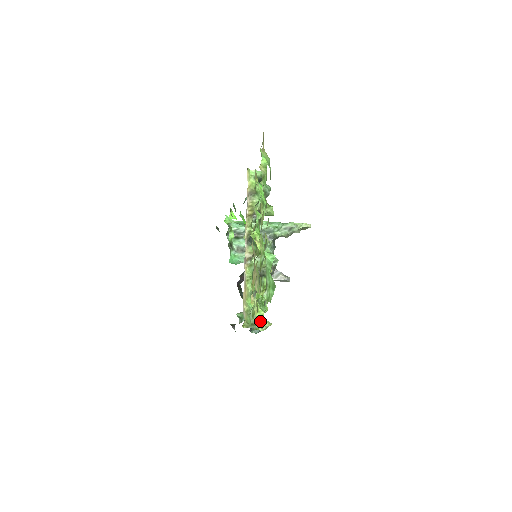
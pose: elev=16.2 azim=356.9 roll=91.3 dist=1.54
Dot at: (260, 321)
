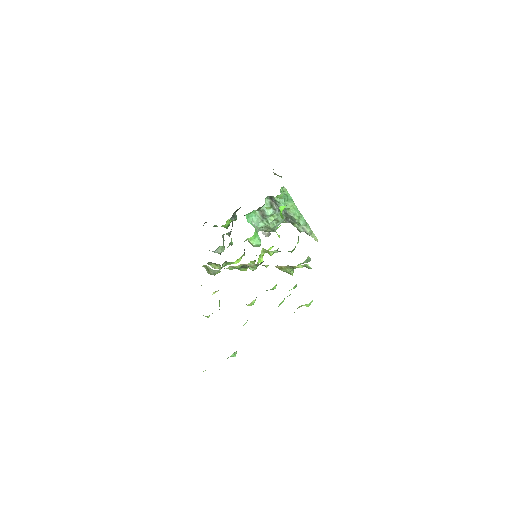
Dot at: (214, 273)
